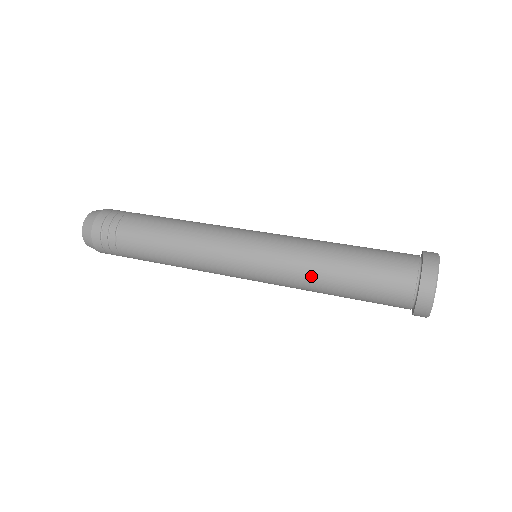
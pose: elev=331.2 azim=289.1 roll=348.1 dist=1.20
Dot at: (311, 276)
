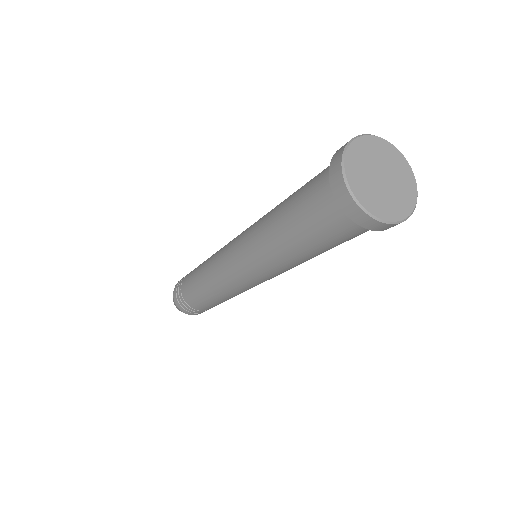
Dot at: (265, 221)
